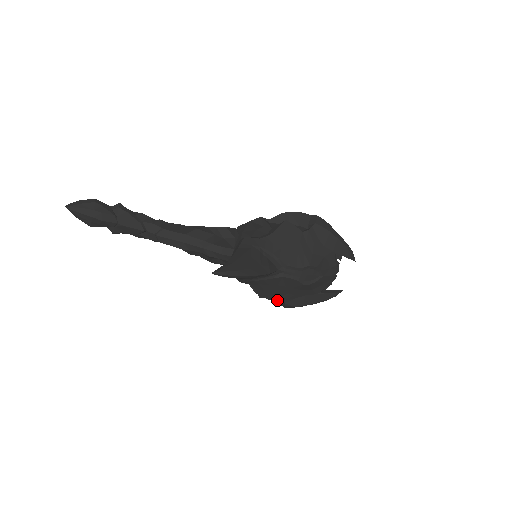
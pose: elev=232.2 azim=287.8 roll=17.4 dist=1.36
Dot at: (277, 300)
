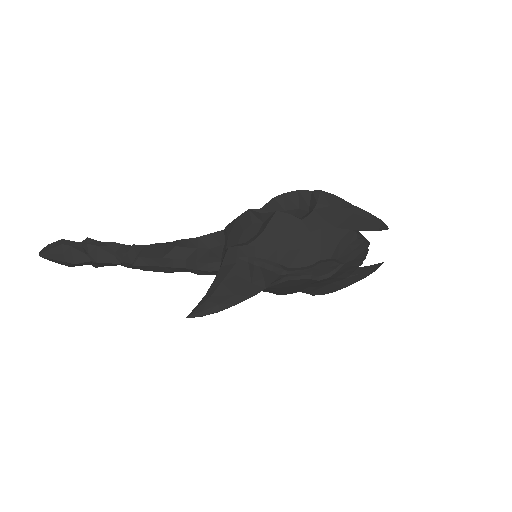
Dot at: occluded
